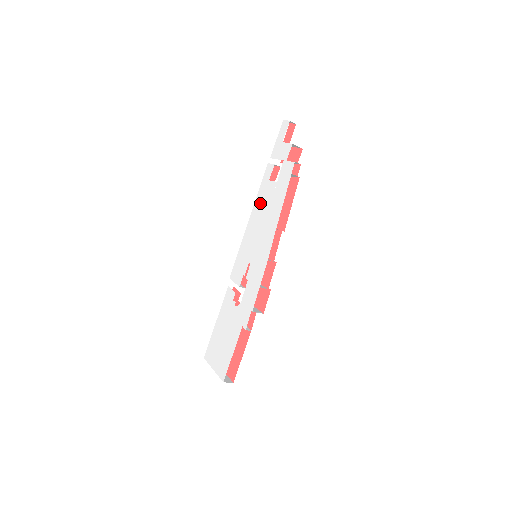
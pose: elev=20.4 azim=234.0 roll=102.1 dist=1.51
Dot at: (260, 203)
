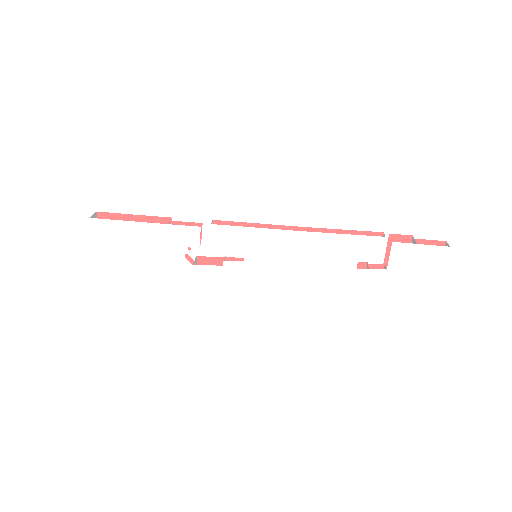
Dot at: (326, 247)
